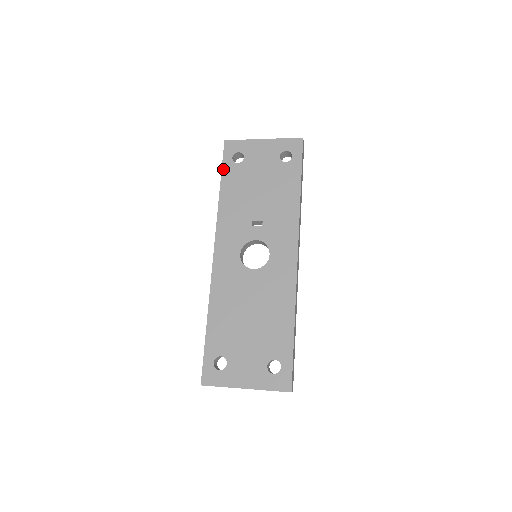
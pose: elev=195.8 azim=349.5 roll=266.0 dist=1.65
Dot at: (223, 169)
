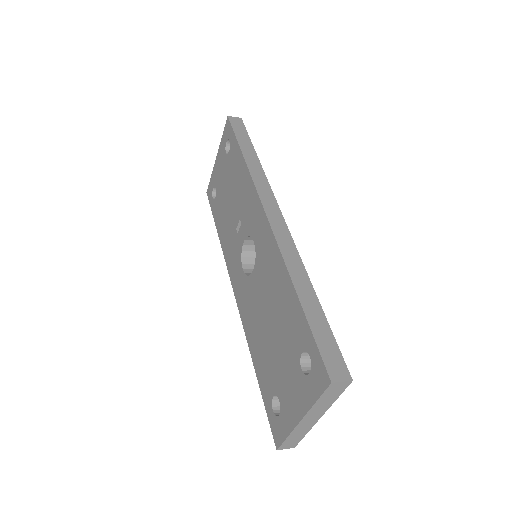
Dot at: (213, 214)
